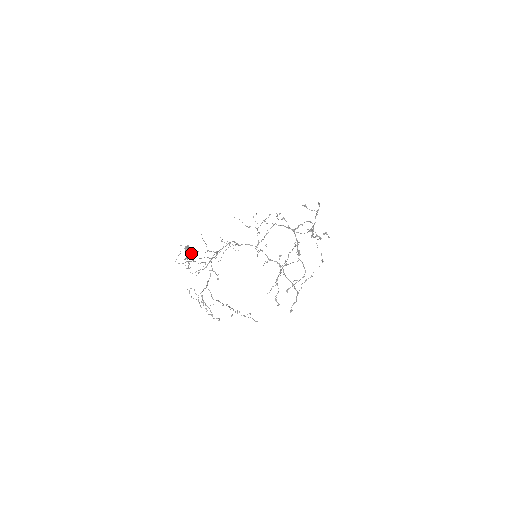
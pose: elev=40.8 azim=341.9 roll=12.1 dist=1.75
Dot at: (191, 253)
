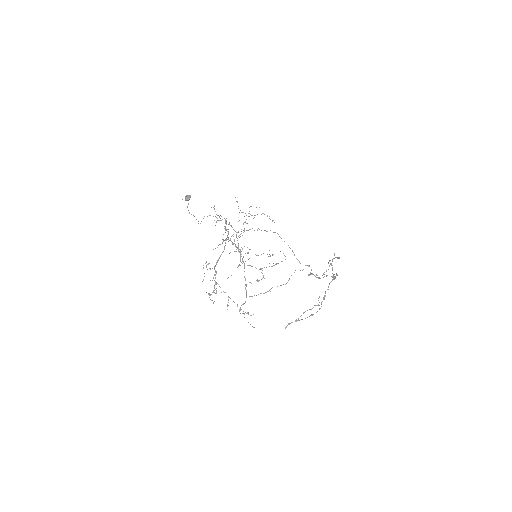
Dot at: occluded
